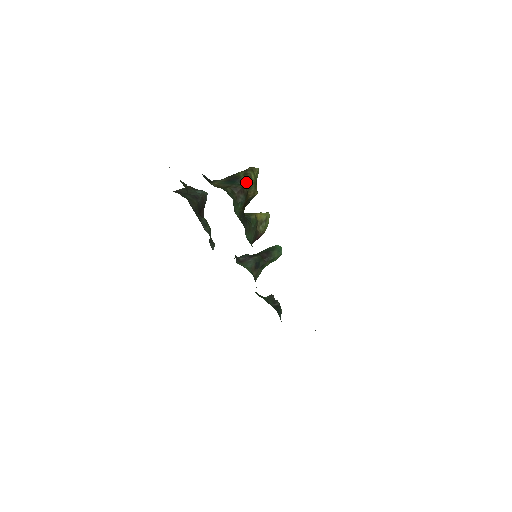
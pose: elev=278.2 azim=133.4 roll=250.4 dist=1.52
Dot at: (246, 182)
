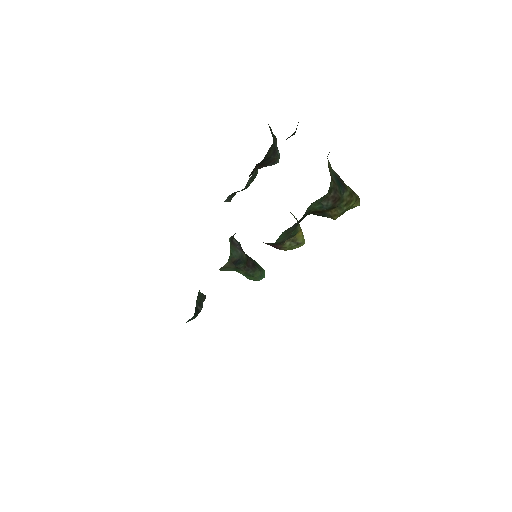
Dot at: (345, 199)
